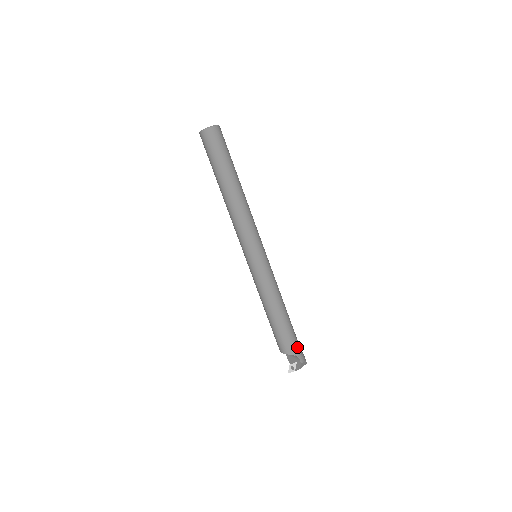
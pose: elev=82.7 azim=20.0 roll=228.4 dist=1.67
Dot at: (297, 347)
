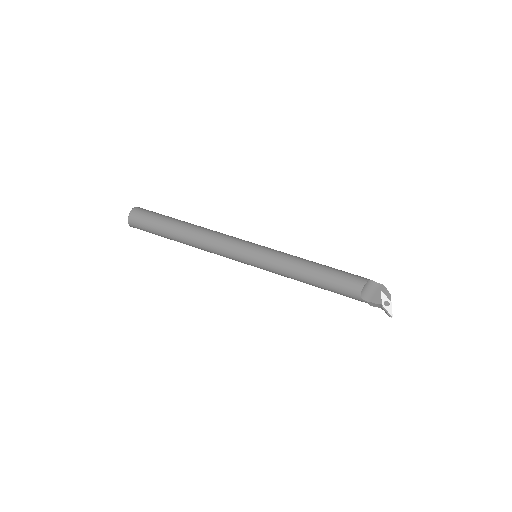
Dot at: occluded
